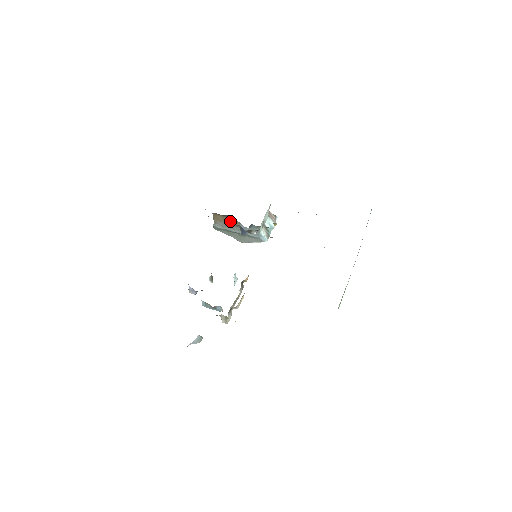
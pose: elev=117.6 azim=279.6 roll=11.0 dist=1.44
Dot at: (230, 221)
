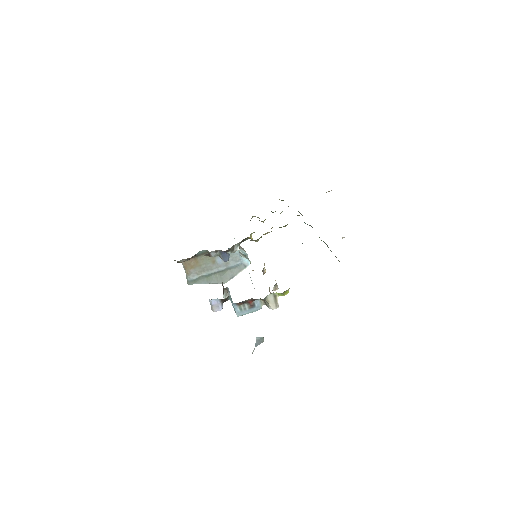
Dot at: (204, 260)
